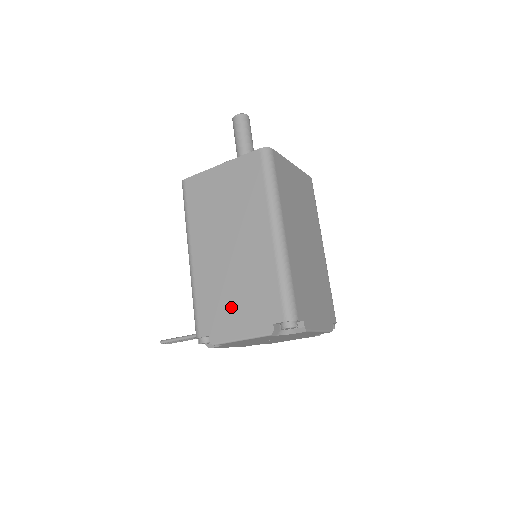
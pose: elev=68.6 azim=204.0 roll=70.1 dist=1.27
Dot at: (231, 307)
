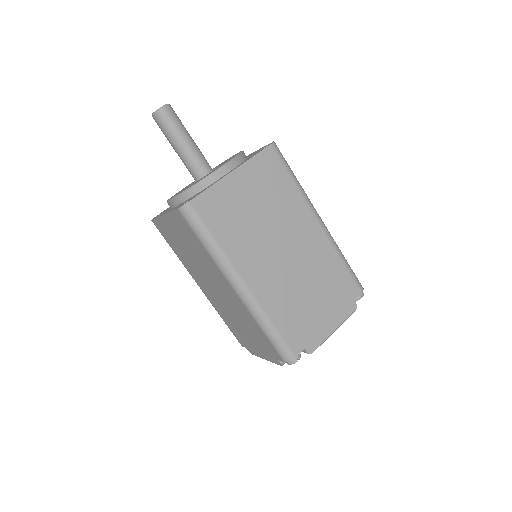
Dot at: (246, 336)
